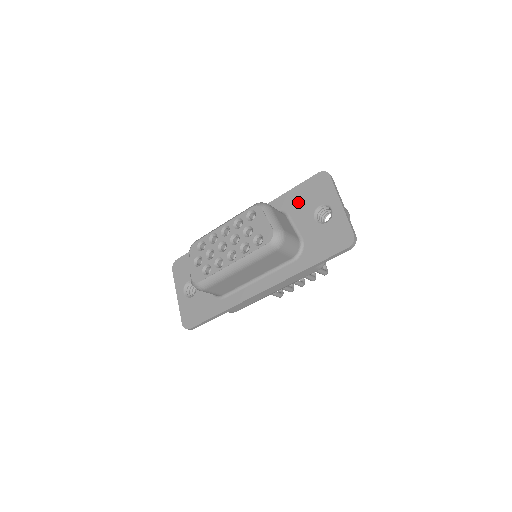
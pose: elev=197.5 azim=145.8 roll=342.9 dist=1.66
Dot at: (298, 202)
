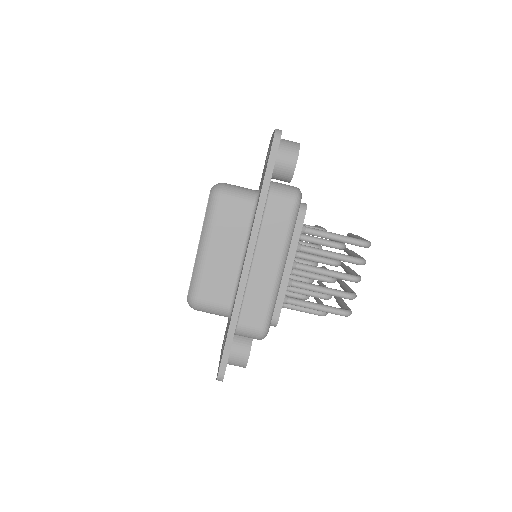
Dot at: (261, 179)
